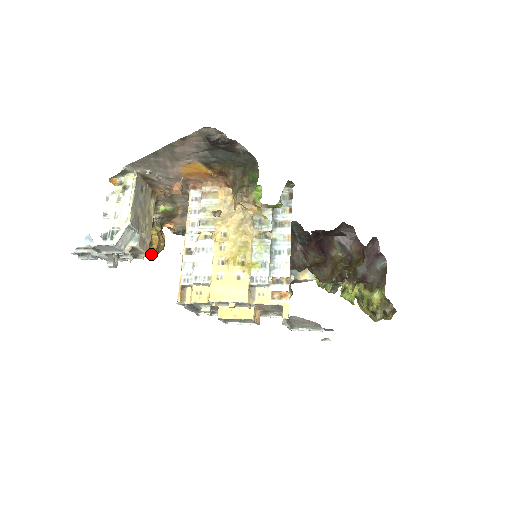
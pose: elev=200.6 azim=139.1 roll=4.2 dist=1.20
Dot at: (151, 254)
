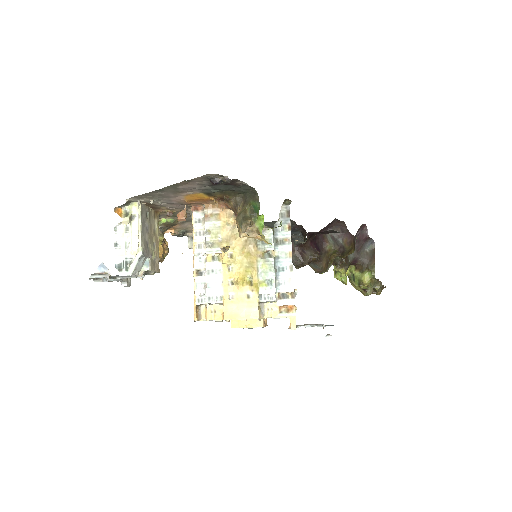
Dot at: occluded
